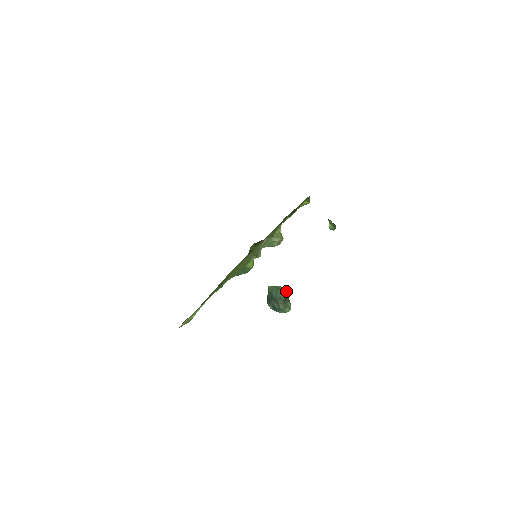
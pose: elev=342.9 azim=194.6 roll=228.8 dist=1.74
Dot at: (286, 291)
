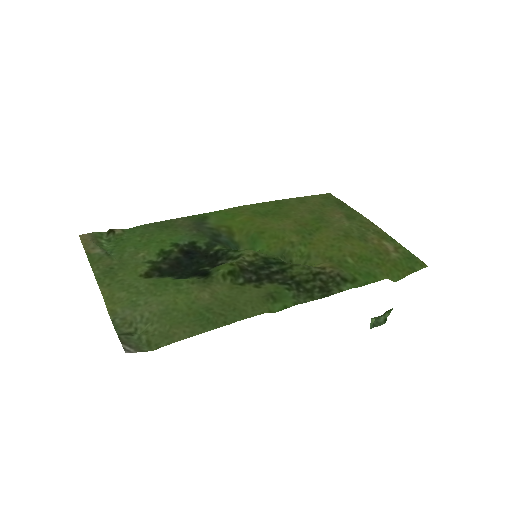
Dot at: occluded
